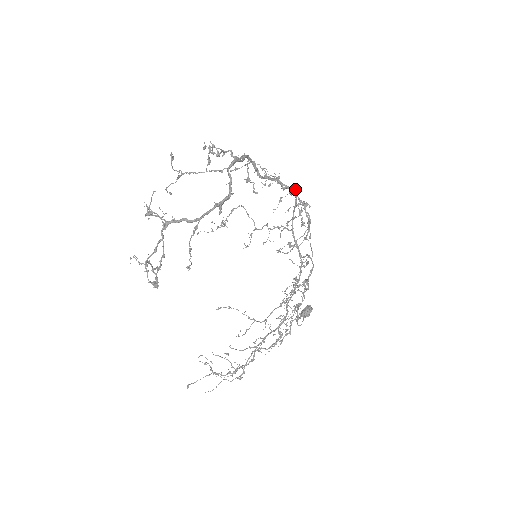
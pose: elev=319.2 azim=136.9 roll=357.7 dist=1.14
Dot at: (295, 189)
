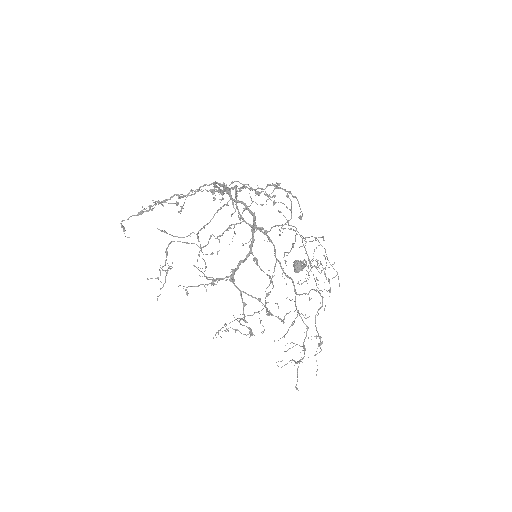
Dot at: (237, 186)
